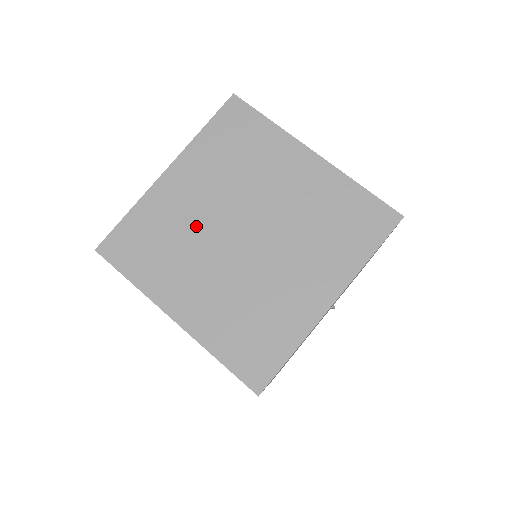
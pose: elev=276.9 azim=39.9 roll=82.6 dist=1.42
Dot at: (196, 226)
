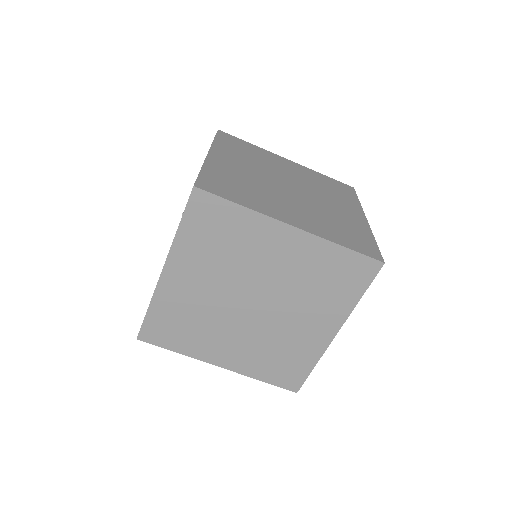
Dot at: (257, 181)
